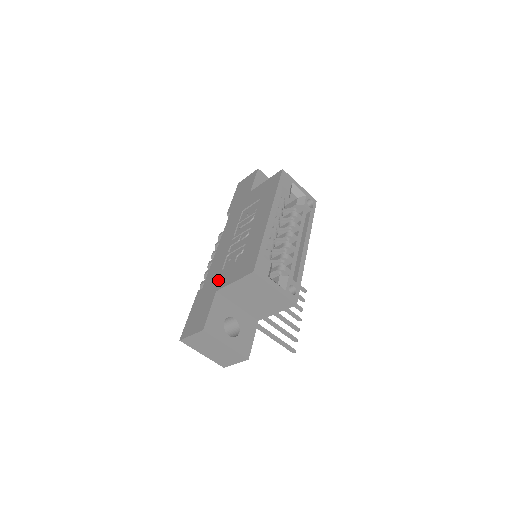
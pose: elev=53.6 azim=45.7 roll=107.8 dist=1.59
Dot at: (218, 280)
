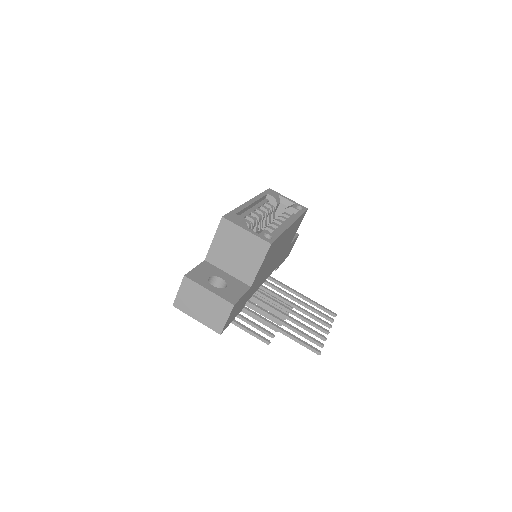
Dot at: occluded
